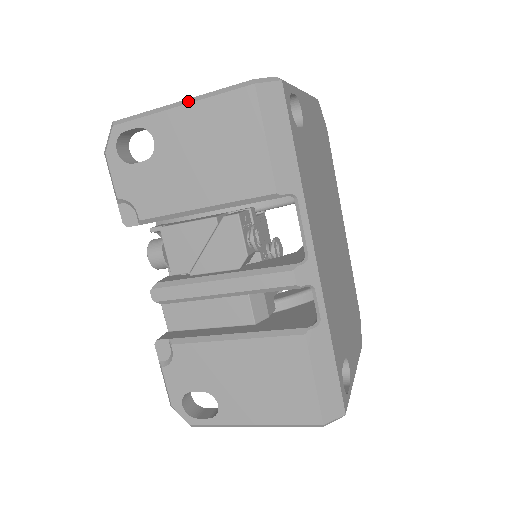
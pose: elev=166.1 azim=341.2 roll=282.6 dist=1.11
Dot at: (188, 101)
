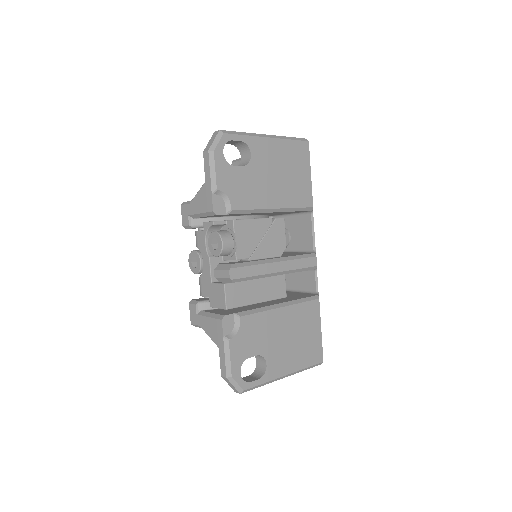
Dot at: (274, 136)
